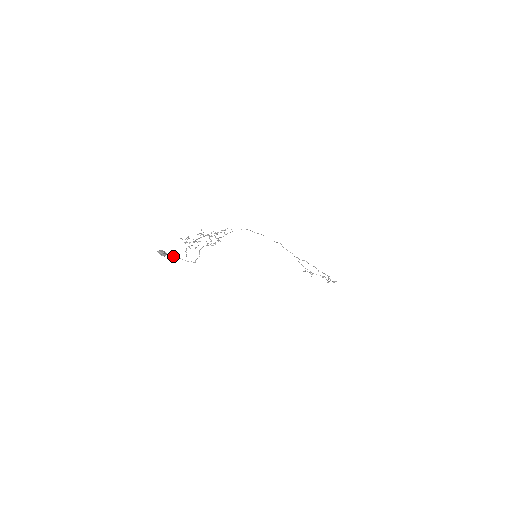
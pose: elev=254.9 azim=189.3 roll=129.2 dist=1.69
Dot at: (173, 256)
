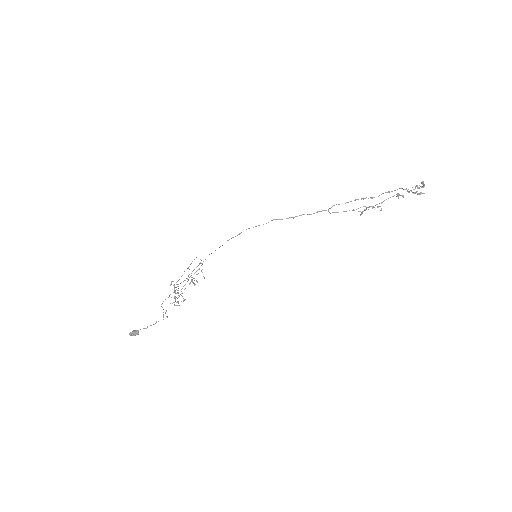
Dot at: (146, 328)
